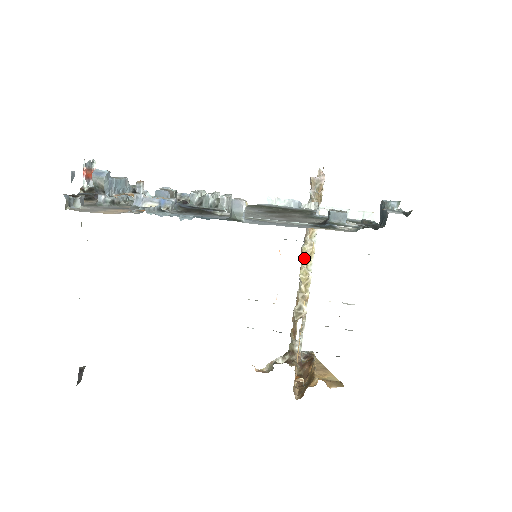
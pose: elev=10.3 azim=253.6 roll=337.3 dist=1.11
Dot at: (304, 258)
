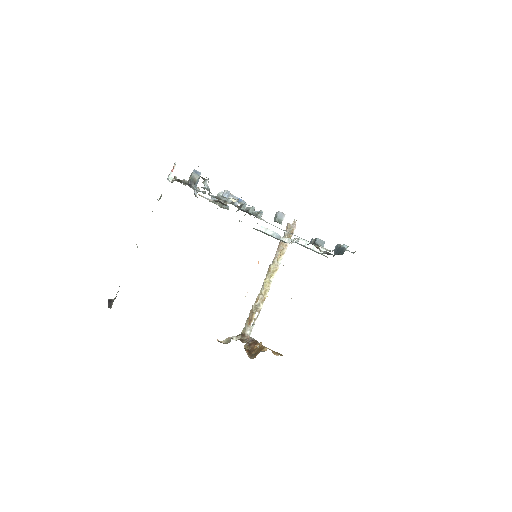
Dot at: (270, 272)
